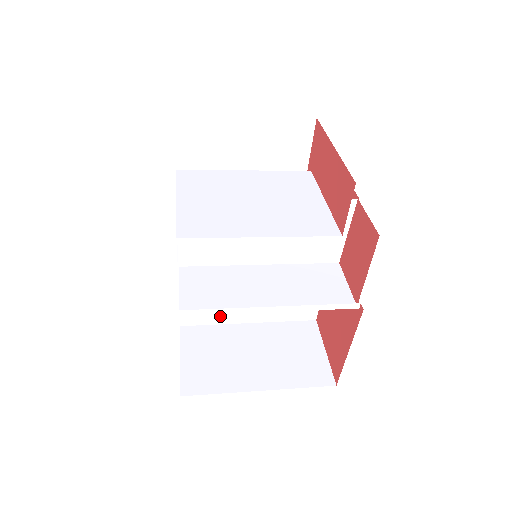
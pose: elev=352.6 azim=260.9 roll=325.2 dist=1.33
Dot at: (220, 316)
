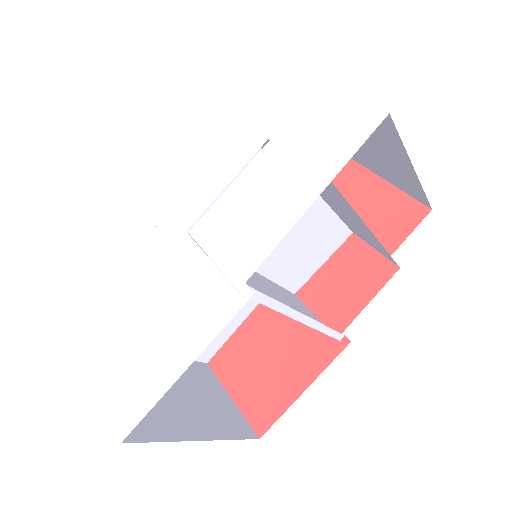
Dot at: occluded
